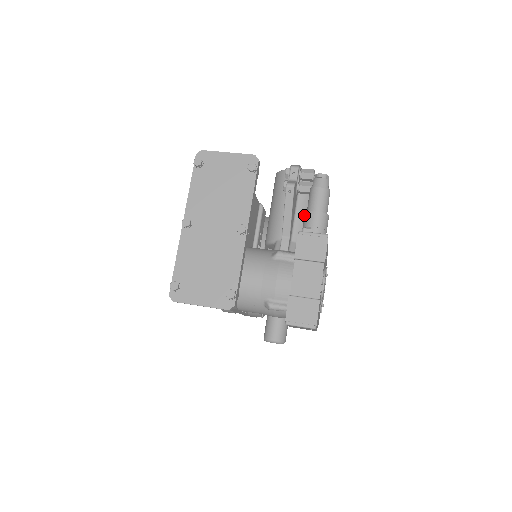
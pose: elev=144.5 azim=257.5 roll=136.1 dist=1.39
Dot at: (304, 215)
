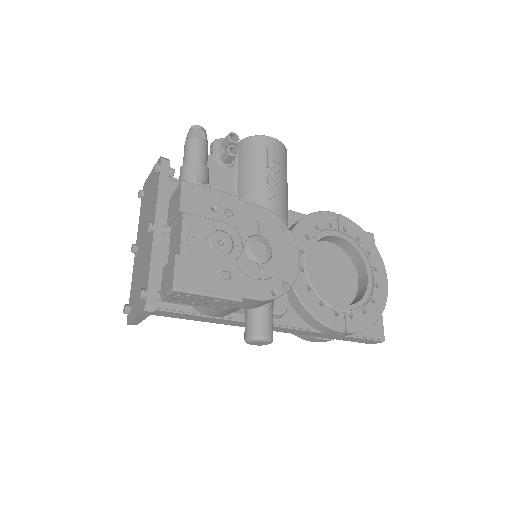
Dot at: occluded
